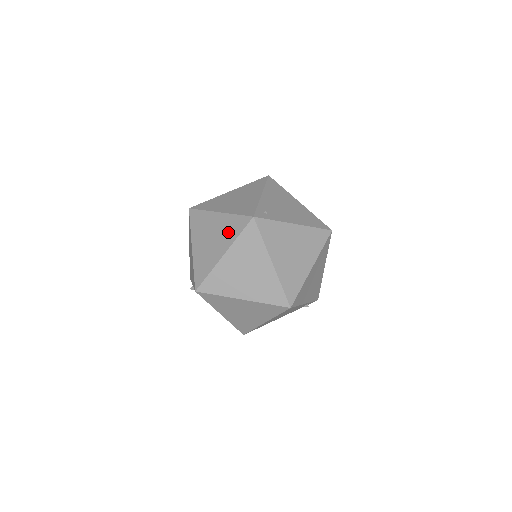
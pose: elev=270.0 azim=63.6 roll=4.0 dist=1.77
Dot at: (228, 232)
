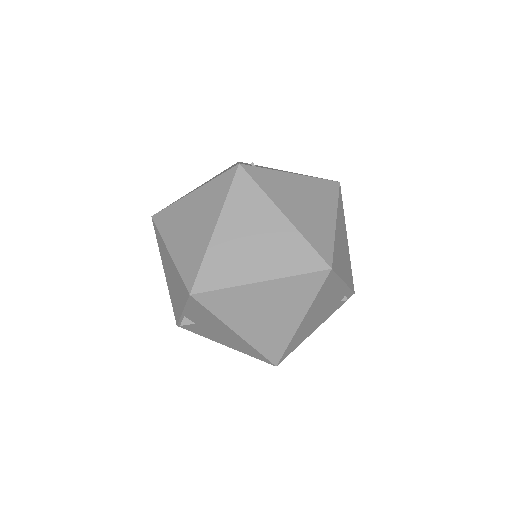
Dot at: (212, 201)
